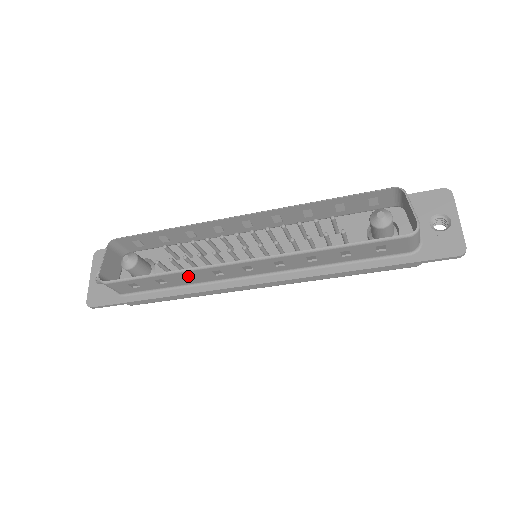
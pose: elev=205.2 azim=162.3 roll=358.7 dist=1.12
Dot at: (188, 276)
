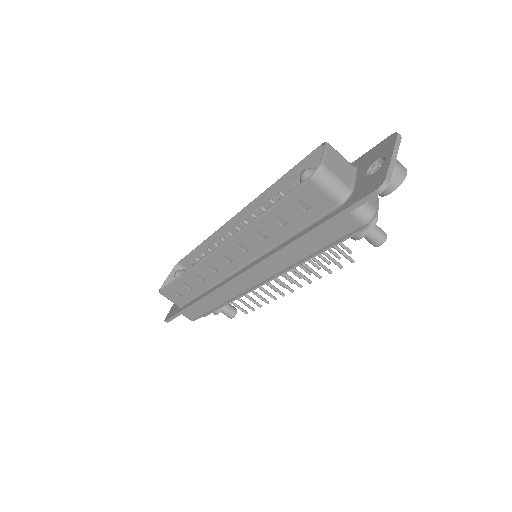
Dot at: (200, 277)
